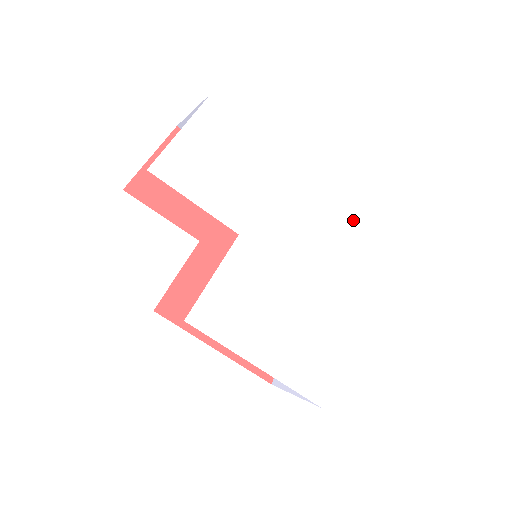
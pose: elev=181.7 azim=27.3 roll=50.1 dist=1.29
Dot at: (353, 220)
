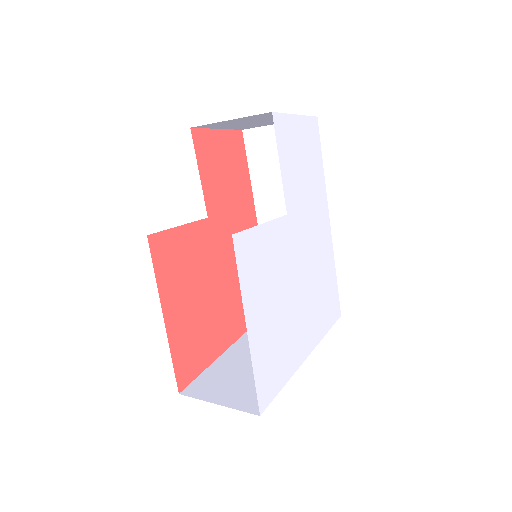
Dot at: (334, 281)
